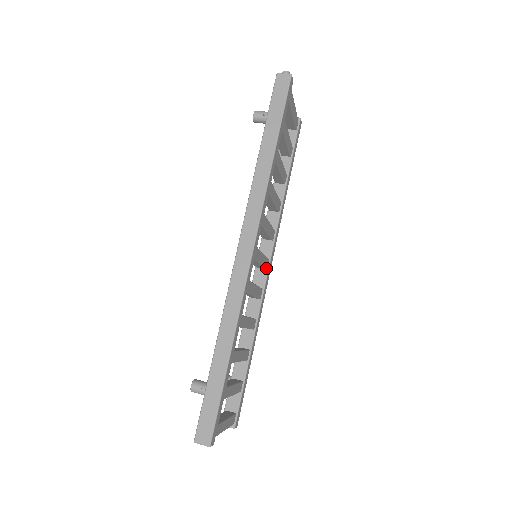
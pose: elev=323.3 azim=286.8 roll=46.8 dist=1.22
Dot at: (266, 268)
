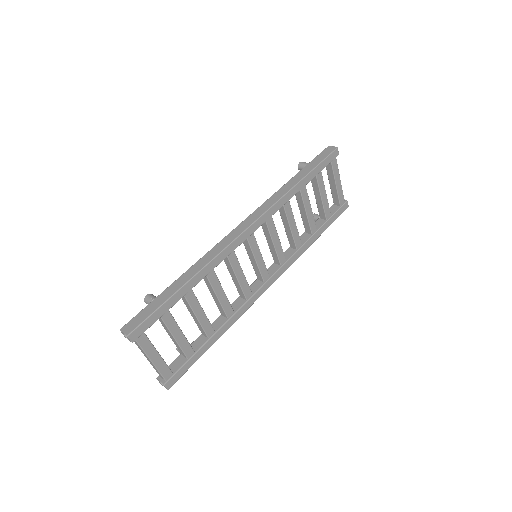
Dot at: (264, 280)
